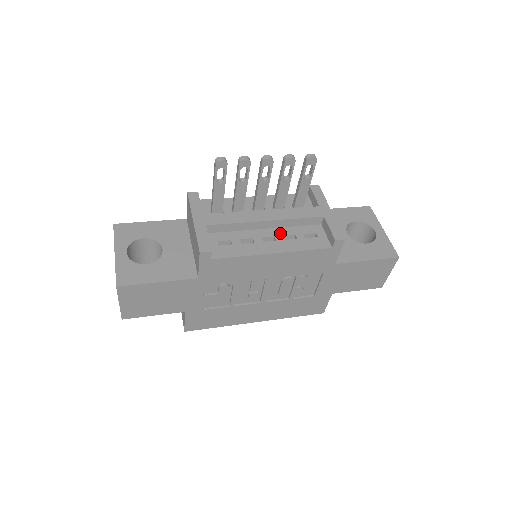
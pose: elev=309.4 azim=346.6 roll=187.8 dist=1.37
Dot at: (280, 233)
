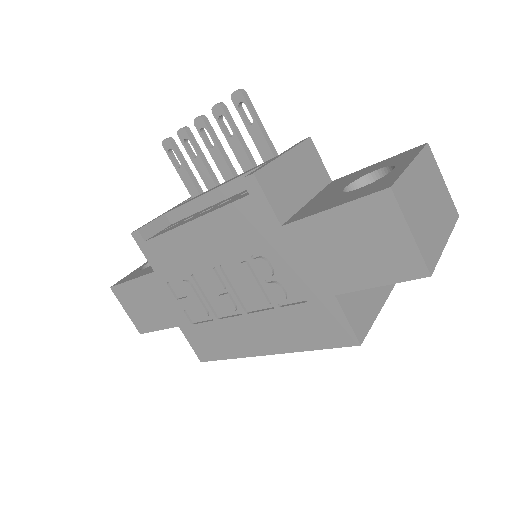
Dot at: (222, 202)
